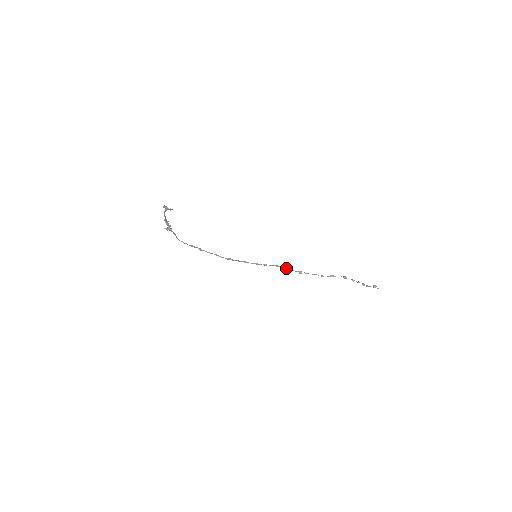
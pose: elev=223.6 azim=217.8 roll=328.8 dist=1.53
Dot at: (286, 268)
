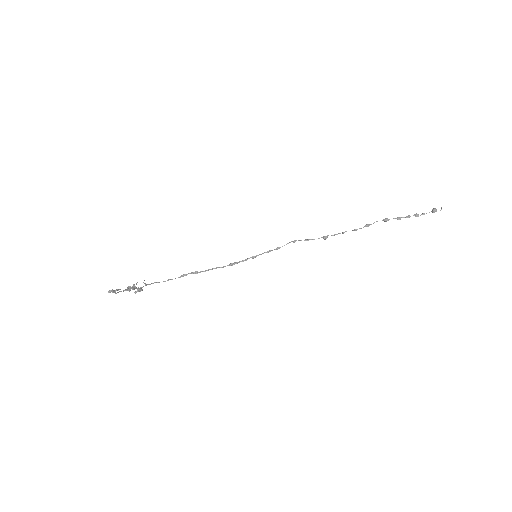
Dot at: occluded
